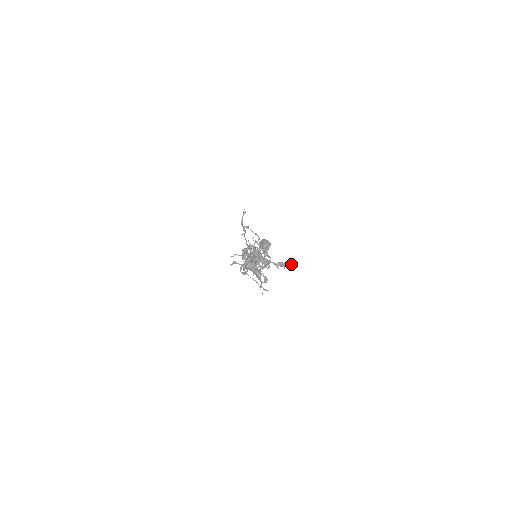
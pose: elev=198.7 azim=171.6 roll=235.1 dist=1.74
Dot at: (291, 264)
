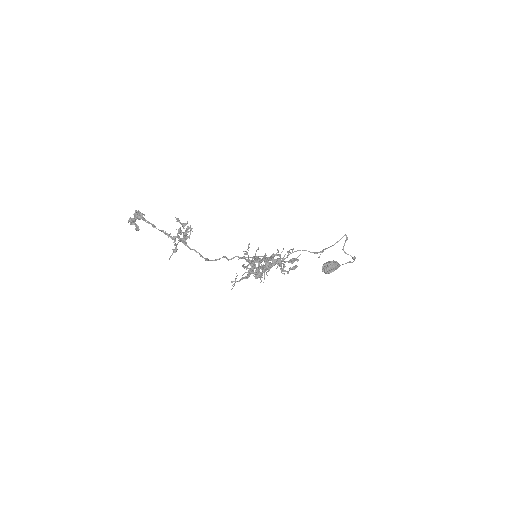
Dot at: (179, 229)
